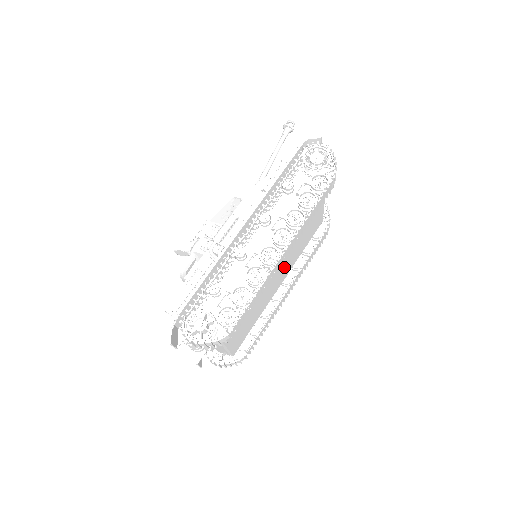
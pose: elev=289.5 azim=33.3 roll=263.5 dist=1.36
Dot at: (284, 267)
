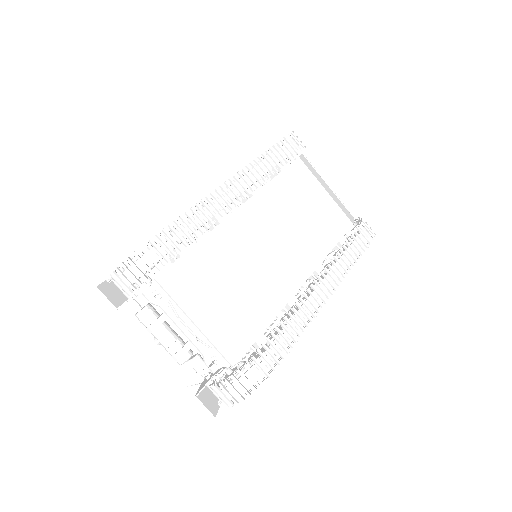
Dot at: (287, 248)
